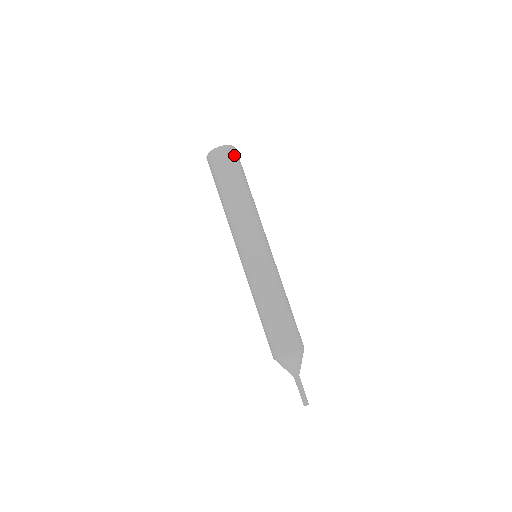
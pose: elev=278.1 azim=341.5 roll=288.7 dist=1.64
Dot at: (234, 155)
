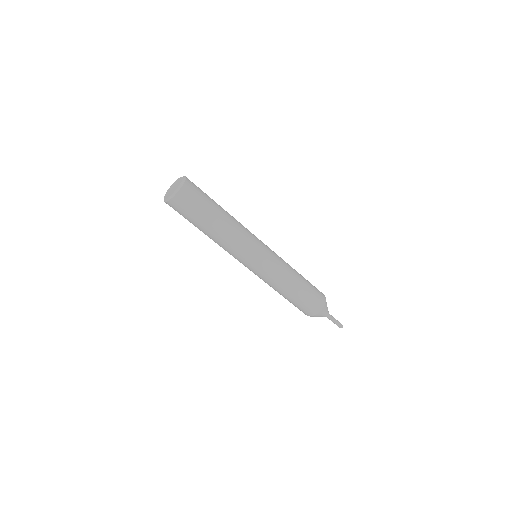
Dot at: (194, 185)
